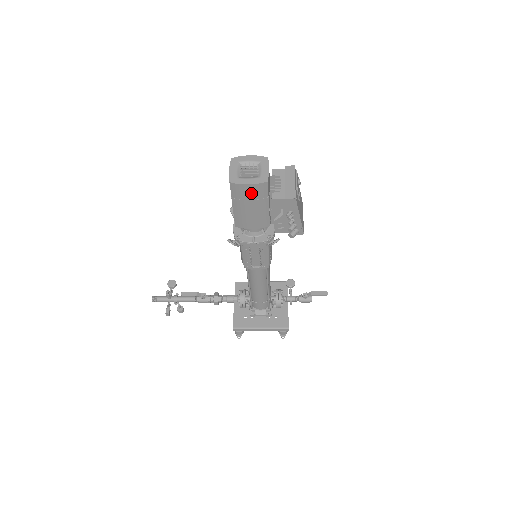
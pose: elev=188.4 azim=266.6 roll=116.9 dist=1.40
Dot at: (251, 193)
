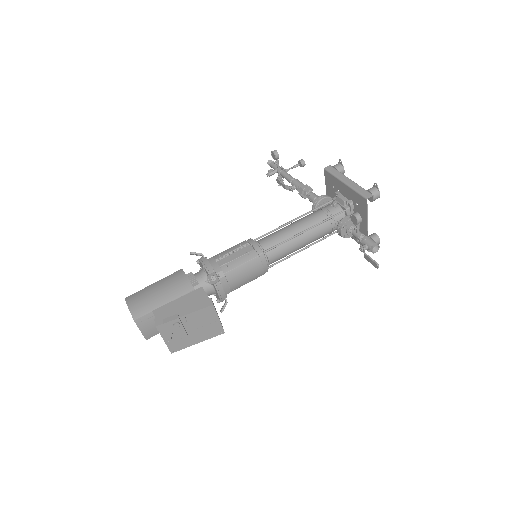
Dot at: occluded
